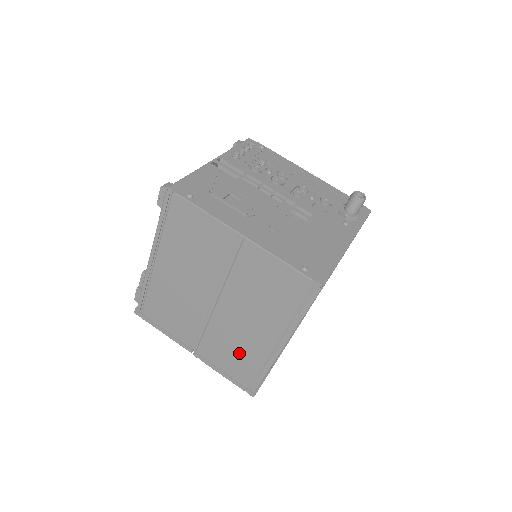
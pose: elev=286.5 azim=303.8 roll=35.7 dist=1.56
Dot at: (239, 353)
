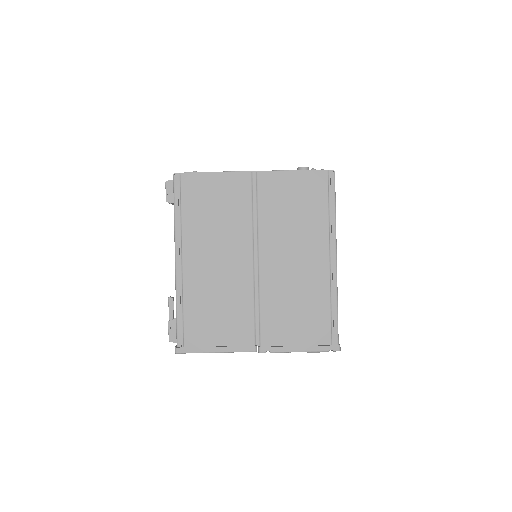
Dot at: (302, 304)
